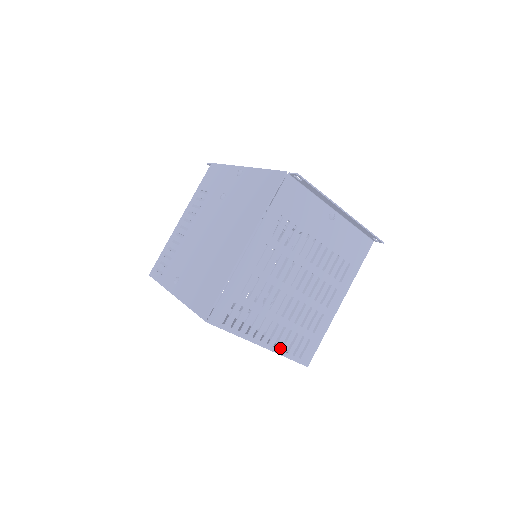
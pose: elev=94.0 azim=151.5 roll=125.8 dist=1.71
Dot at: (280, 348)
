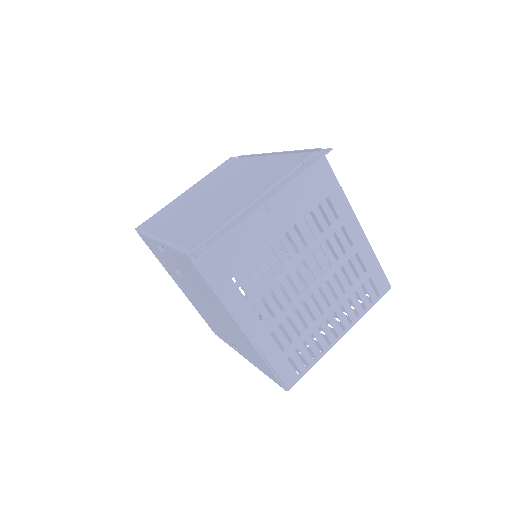
Dot at: occluded
